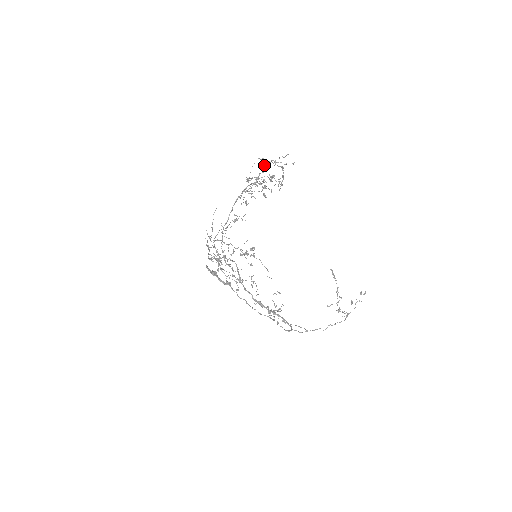
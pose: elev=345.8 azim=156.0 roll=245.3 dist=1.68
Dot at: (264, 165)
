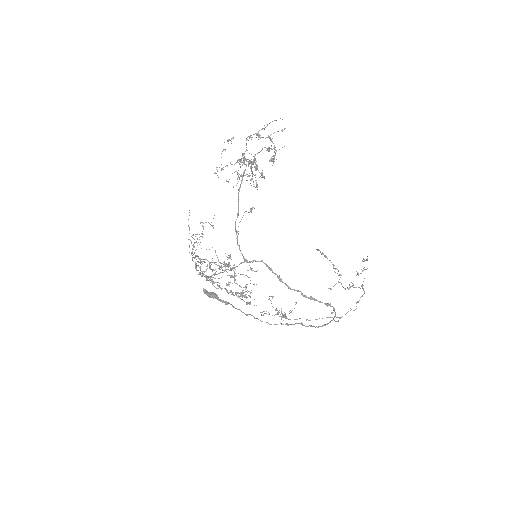
Dot at: occluded
